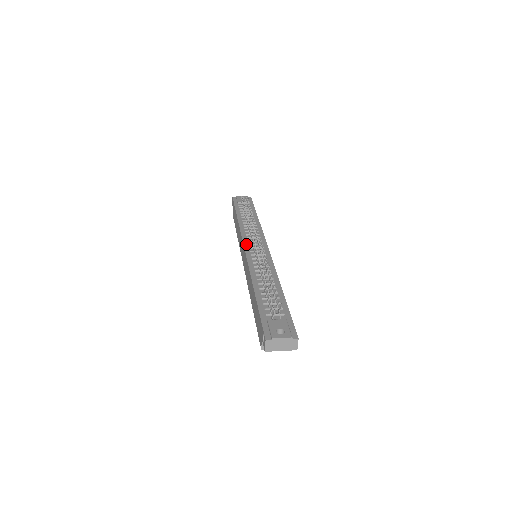
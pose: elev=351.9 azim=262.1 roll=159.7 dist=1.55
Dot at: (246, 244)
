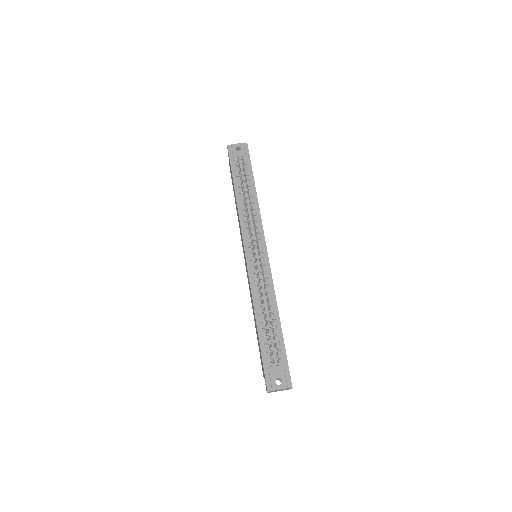
Dot at: (246, 246)
